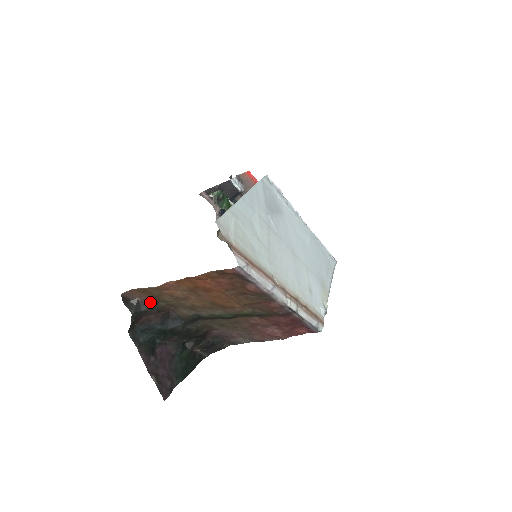
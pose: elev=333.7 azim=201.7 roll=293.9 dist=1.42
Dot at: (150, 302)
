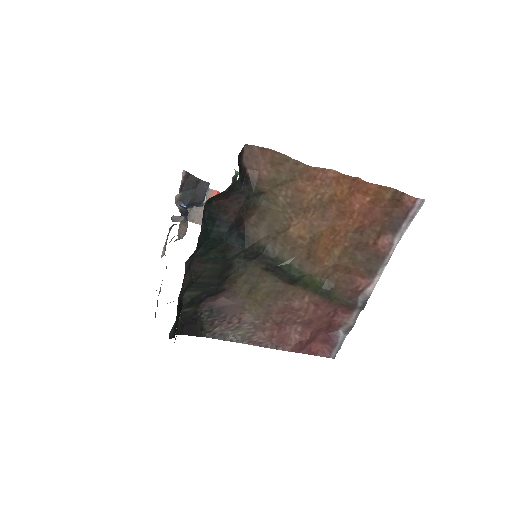
Dot at: (256, 186)
